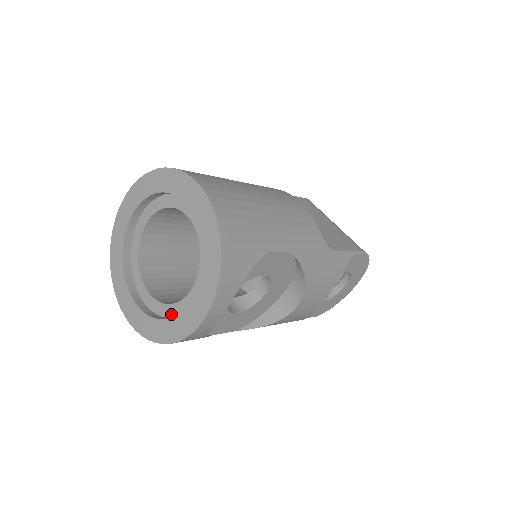
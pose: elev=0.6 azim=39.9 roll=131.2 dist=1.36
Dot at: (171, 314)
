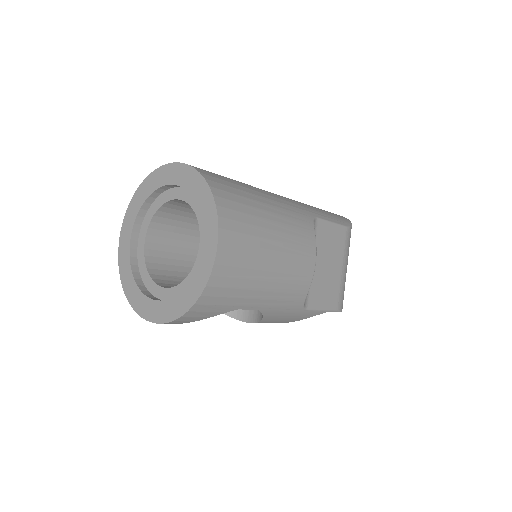
Dot at: (144, 279)
